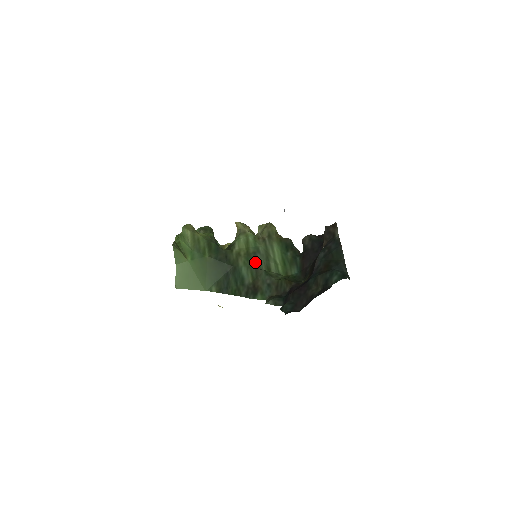
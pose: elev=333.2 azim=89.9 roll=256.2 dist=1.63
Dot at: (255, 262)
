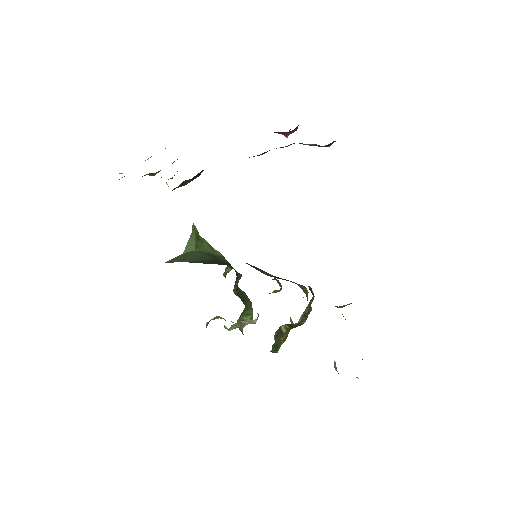
Dot at: occluded
